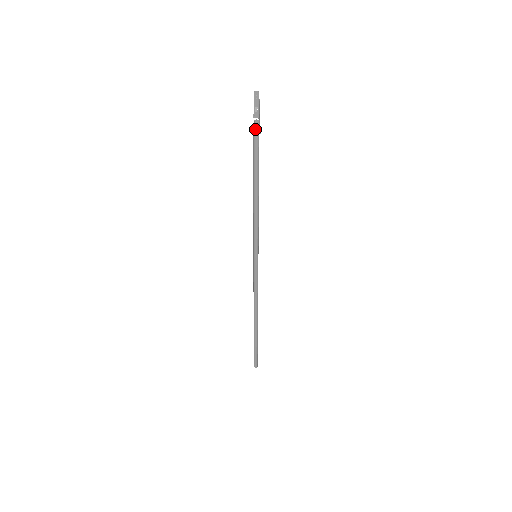
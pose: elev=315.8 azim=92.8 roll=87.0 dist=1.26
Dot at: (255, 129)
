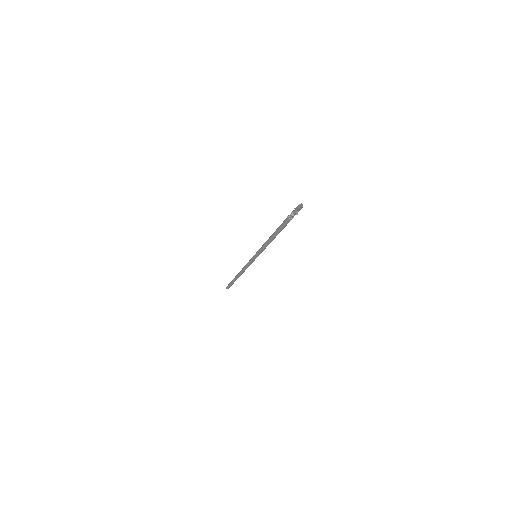
Dot at: (291, 219)
